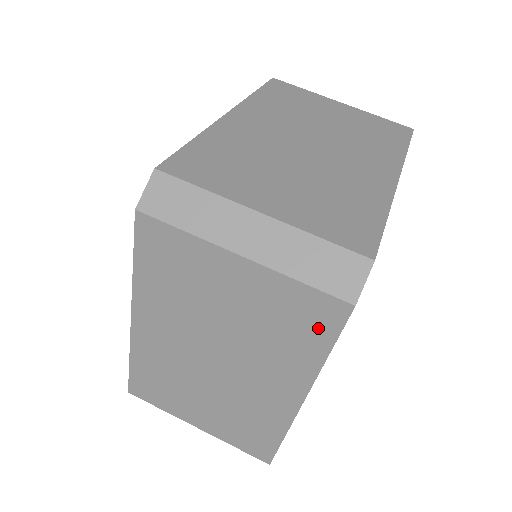
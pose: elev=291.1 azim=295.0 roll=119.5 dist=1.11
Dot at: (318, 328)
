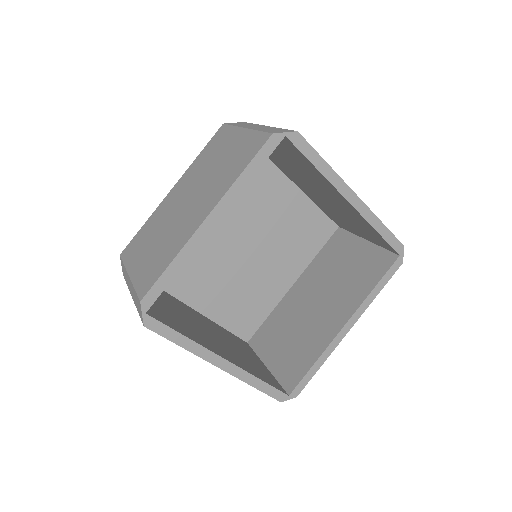
Dot at: (249, 155)
